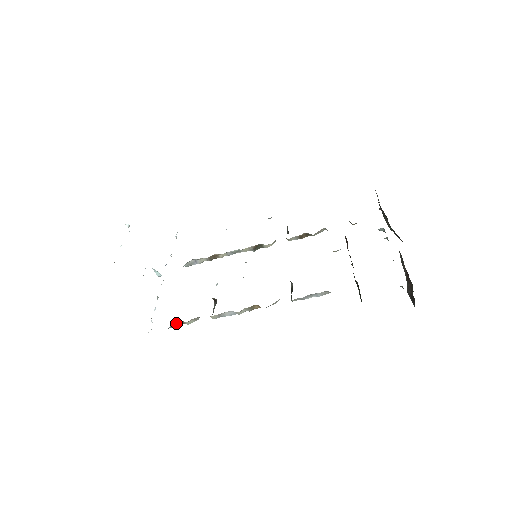
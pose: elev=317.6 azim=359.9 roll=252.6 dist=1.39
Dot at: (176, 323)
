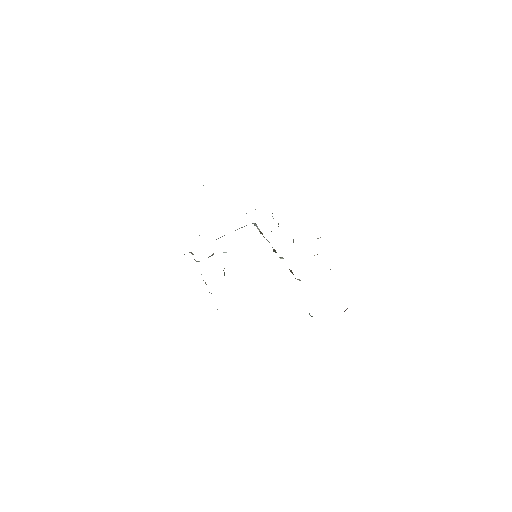
Dot at: occluded
